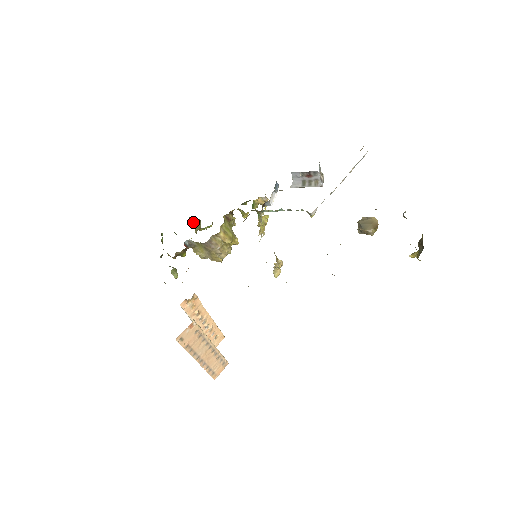
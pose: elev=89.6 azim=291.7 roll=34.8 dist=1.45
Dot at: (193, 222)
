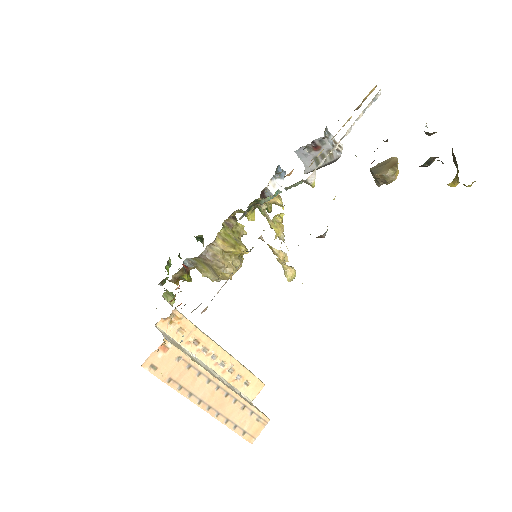
Dot at: (202, 243)
